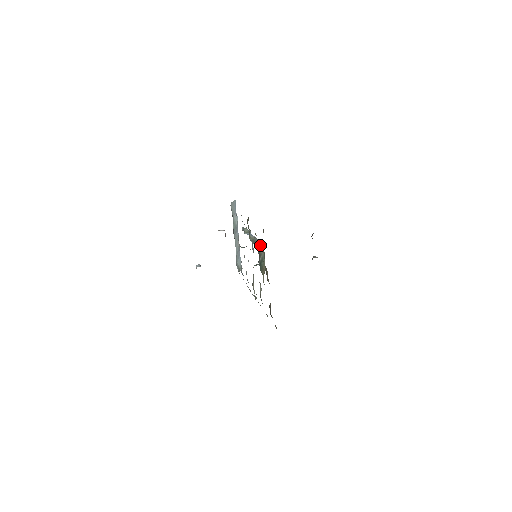
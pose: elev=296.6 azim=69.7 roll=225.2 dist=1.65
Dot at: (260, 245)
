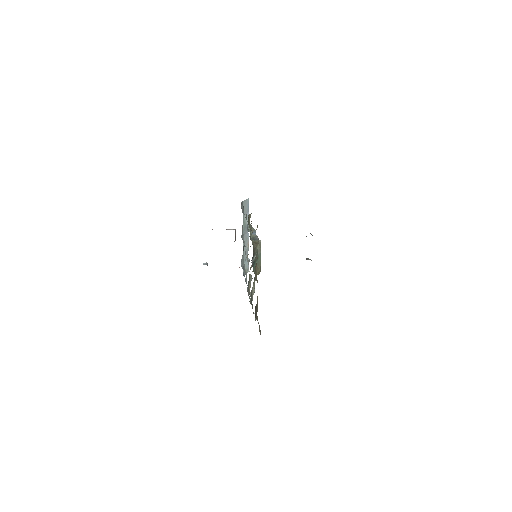
Dot at: (257, 243)
